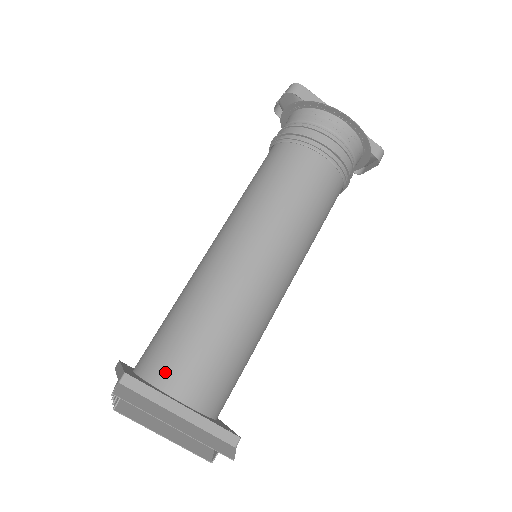
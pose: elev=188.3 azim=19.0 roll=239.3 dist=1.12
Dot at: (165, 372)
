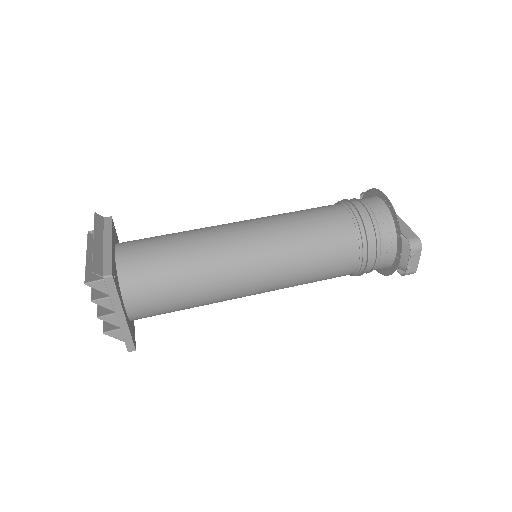
Dot at: (129, 241)
